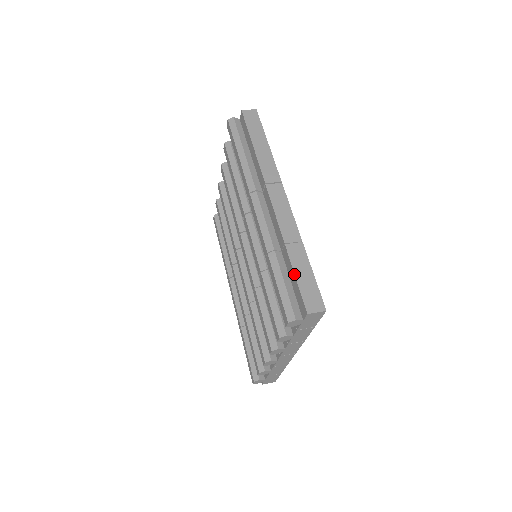
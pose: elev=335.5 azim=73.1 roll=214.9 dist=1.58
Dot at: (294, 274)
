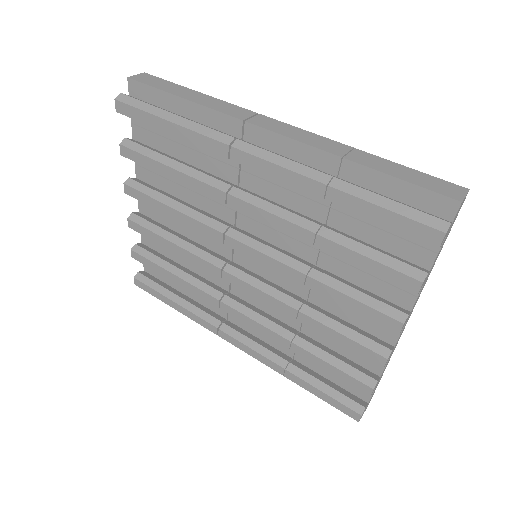
Dot at: (393, 177)
